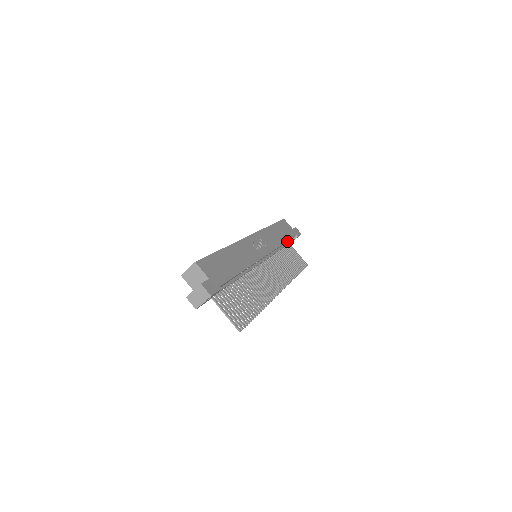
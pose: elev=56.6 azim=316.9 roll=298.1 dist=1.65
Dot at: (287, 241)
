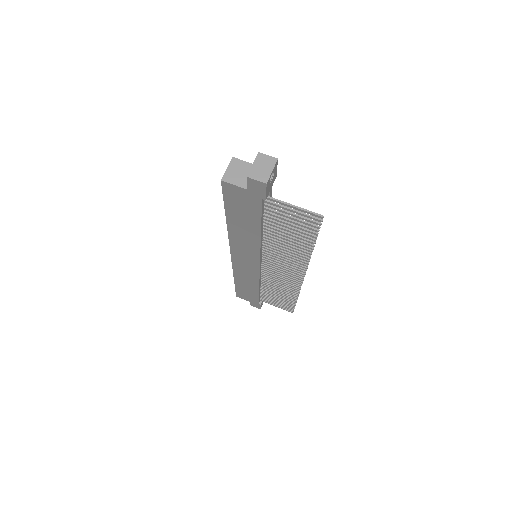
Dot at: occluded
